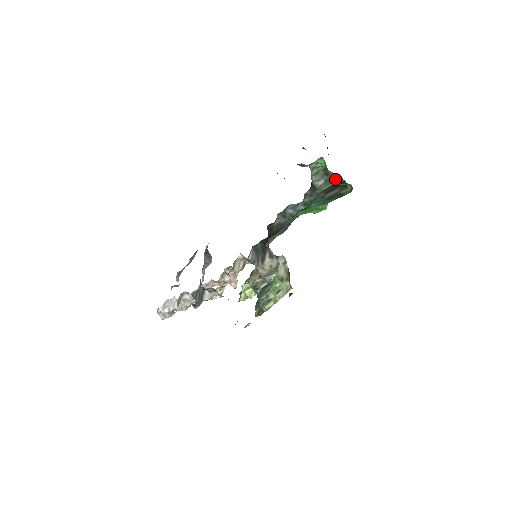
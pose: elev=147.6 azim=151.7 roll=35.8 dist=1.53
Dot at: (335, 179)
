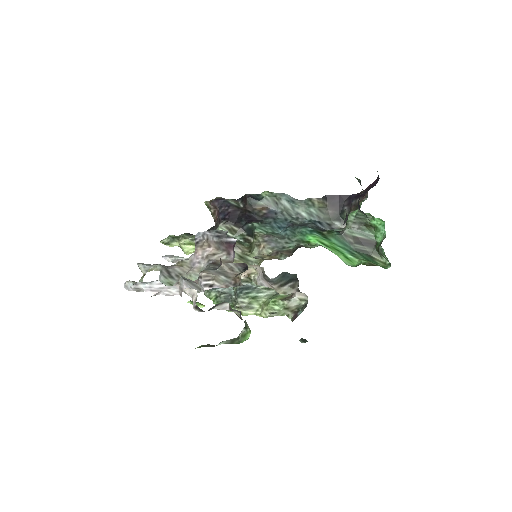
Dot at: (371, 236)
